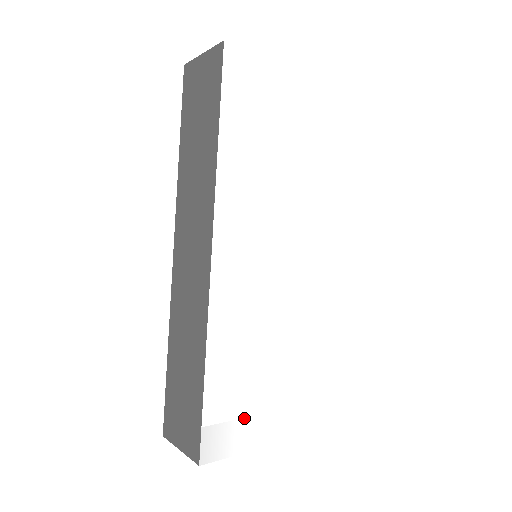
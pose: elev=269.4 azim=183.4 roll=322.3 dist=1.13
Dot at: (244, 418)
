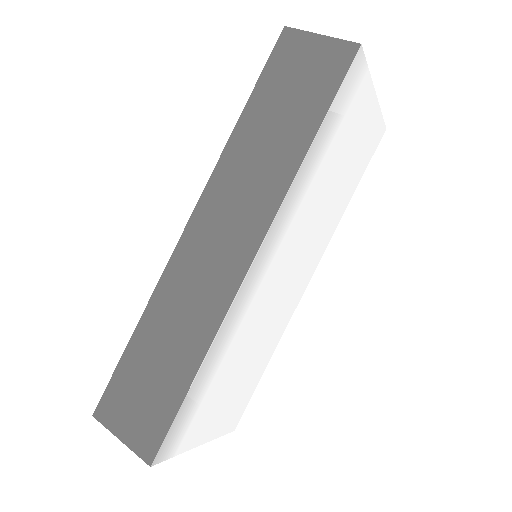
Dot at: (198, 420)
